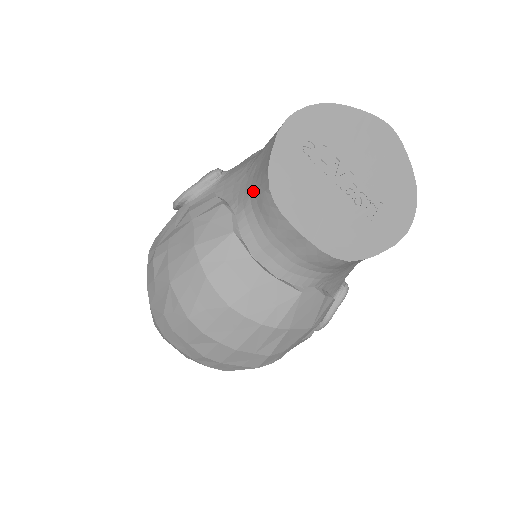
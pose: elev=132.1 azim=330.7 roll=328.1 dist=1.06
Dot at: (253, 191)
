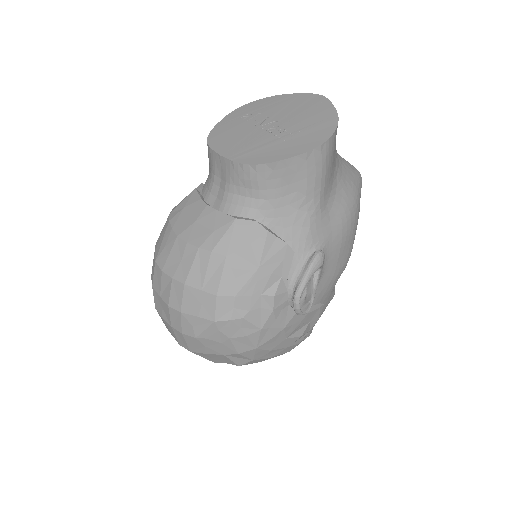
Dot at: occluded
